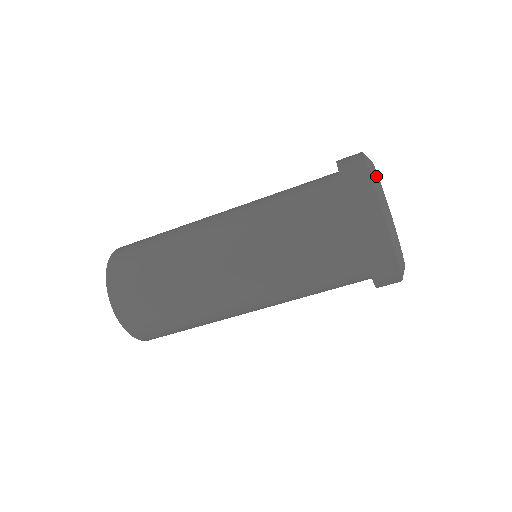
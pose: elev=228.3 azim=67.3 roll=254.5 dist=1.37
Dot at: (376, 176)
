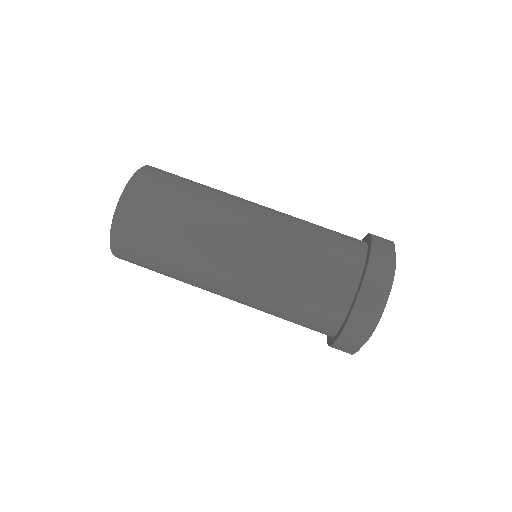
Dot at: occluded
